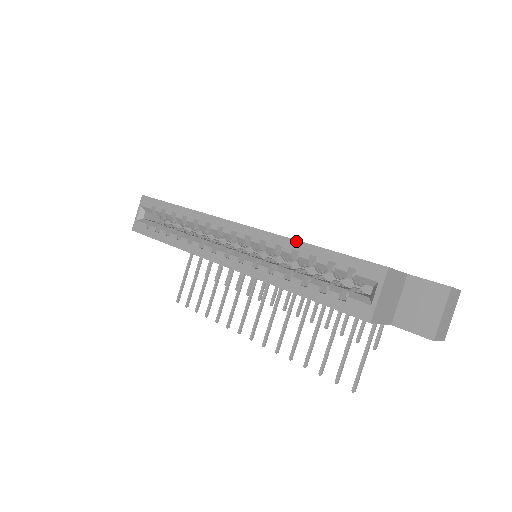
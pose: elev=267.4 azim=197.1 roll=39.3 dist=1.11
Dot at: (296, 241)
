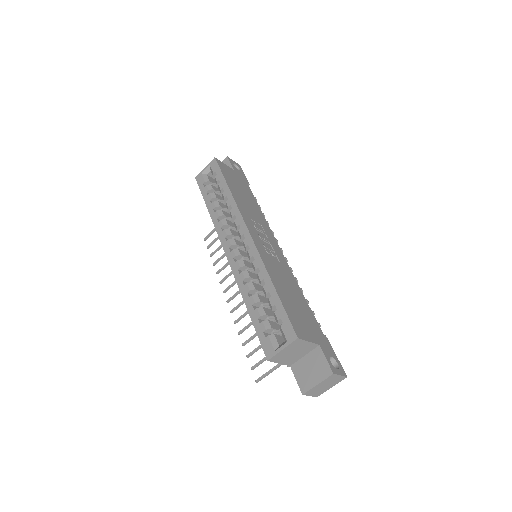
Dot at: (268, 276)
